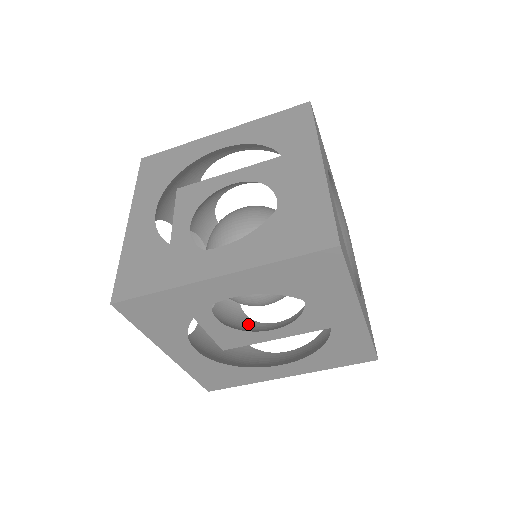
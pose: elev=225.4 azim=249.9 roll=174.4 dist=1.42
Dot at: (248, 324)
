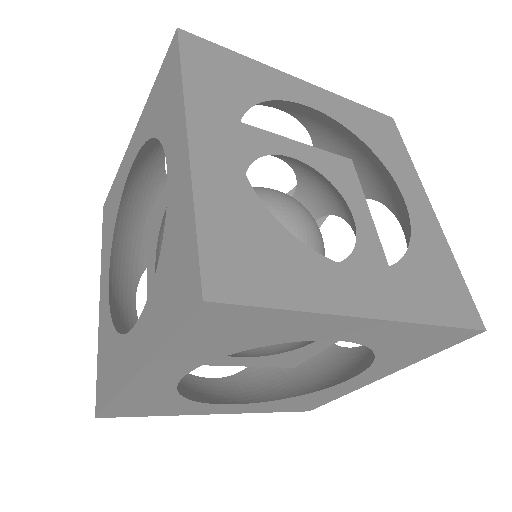
Dot at: occluded
